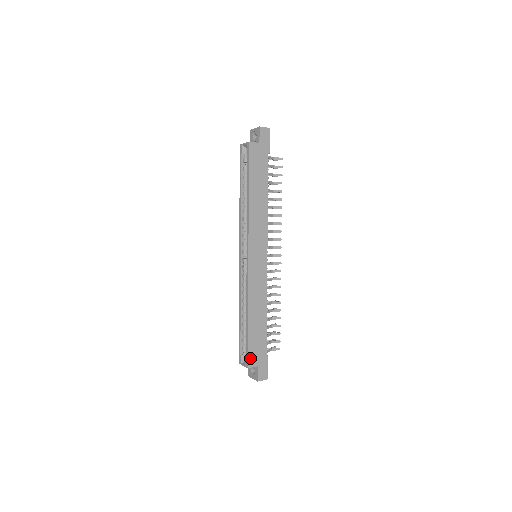
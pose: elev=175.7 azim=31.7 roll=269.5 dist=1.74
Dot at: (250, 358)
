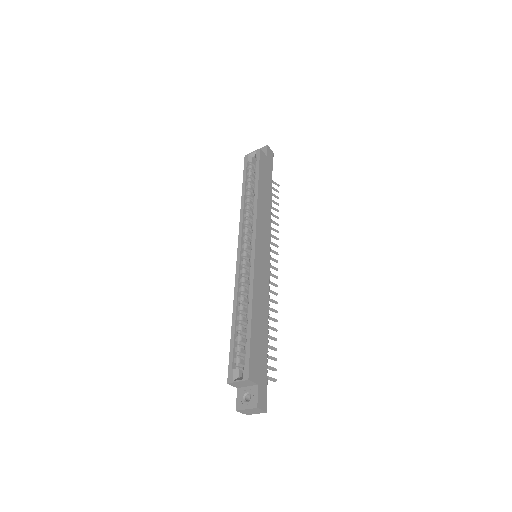
Dot at: (251, 367)
